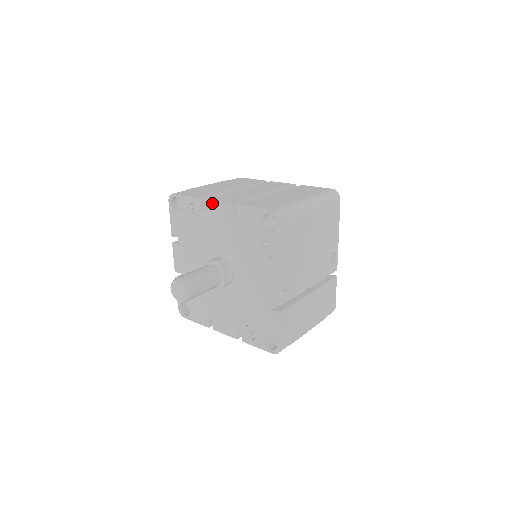
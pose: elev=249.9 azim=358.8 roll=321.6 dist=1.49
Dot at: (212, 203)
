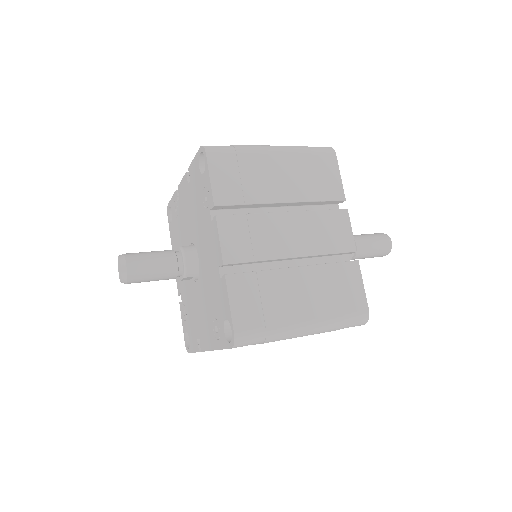
Dot at: (216, 229)
